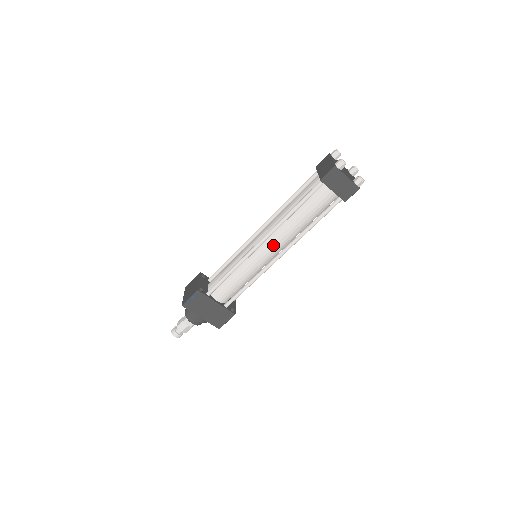
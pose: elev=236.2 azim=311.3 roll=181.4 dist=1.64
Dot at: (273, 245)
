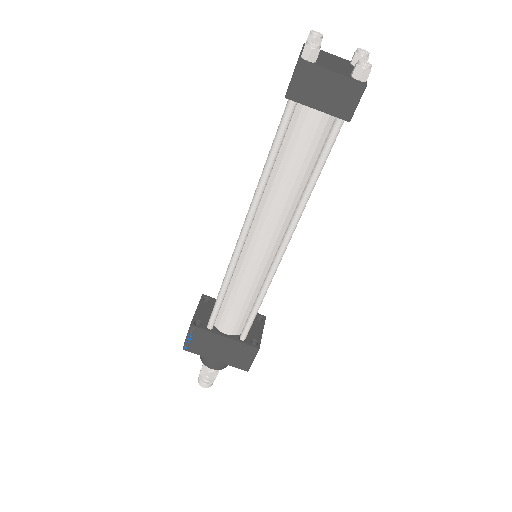
Dot at: (263, 234)
